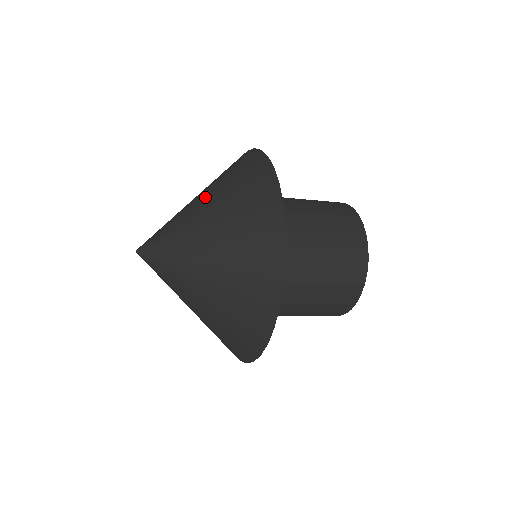
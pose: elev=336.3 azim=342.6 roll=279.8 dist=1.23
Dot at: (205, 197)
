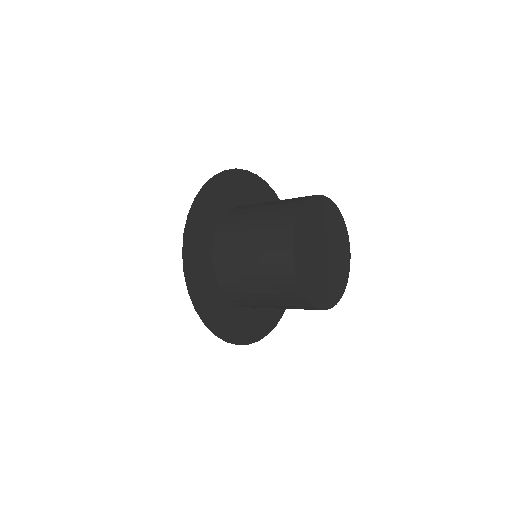
Dot at: occluded
